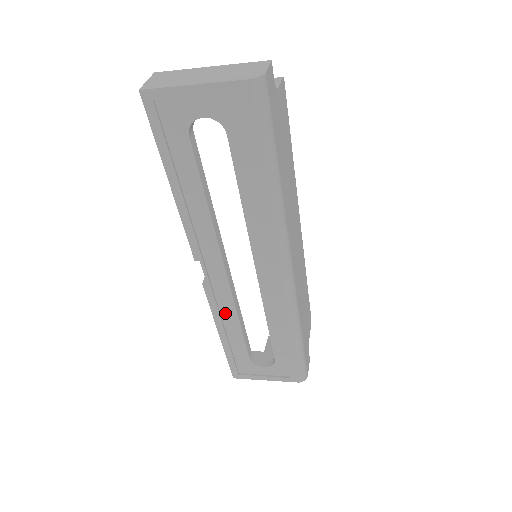
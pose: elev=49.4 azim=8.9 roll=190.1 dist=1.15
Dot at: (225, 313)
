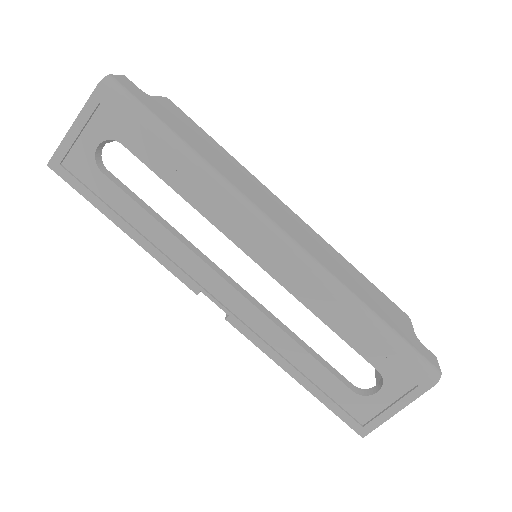
Dot at: (275, 342)
